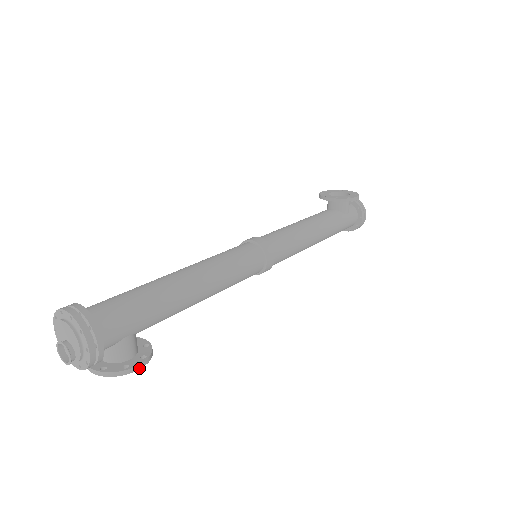
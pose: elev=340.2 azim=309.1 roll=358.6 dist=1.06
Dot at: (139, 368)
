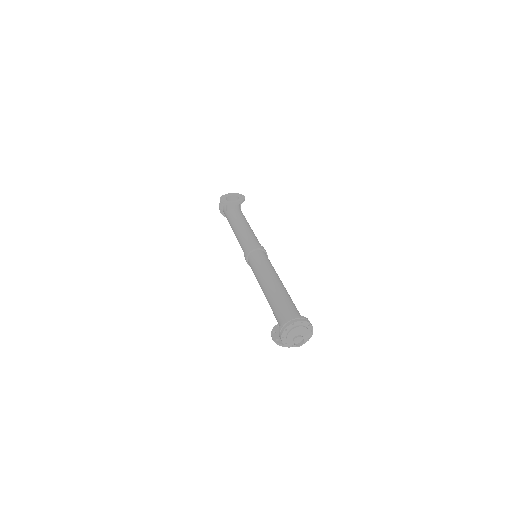
Dot at: occluded
